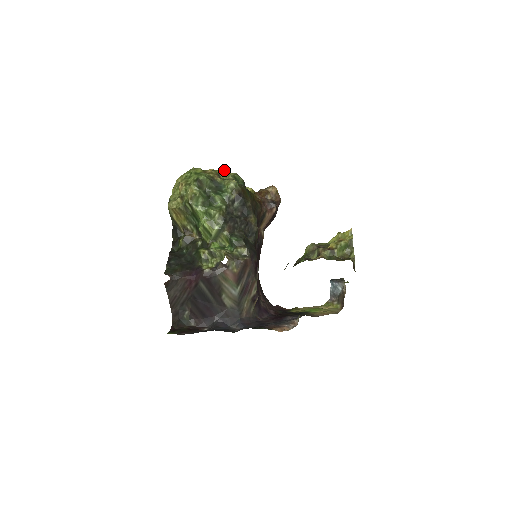
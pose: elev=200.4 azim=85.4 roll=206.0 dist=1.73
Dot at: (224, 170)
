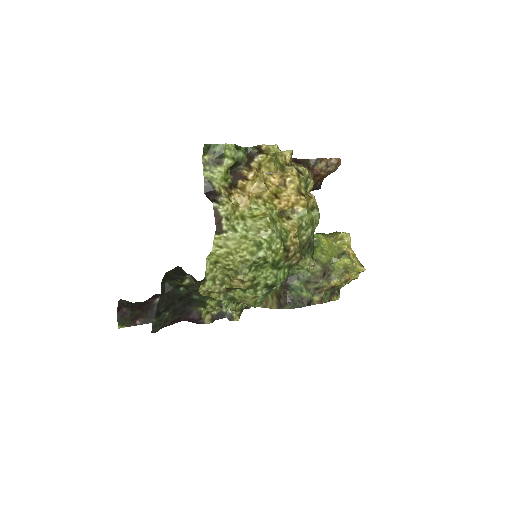
Dot at: (310, 228)
